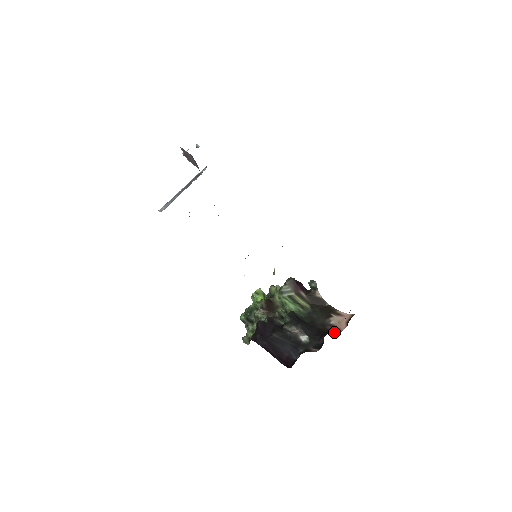
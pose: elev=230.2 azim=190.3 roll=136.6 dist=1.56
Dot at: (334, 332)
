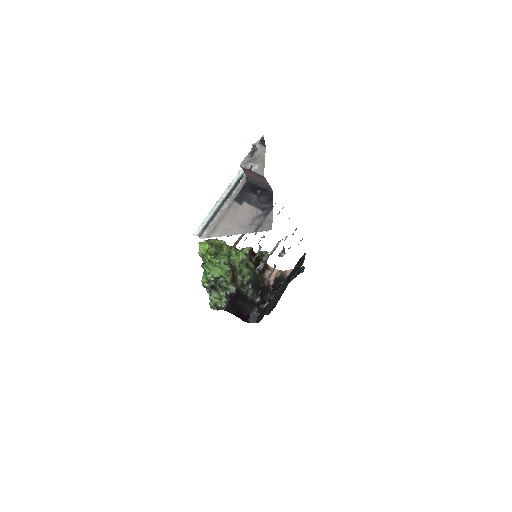
Dot at: occluded
